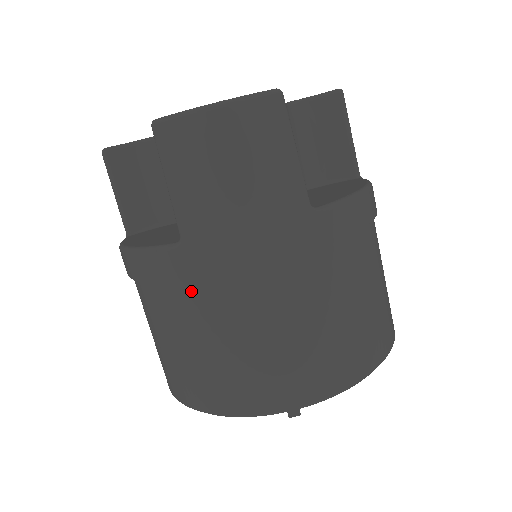
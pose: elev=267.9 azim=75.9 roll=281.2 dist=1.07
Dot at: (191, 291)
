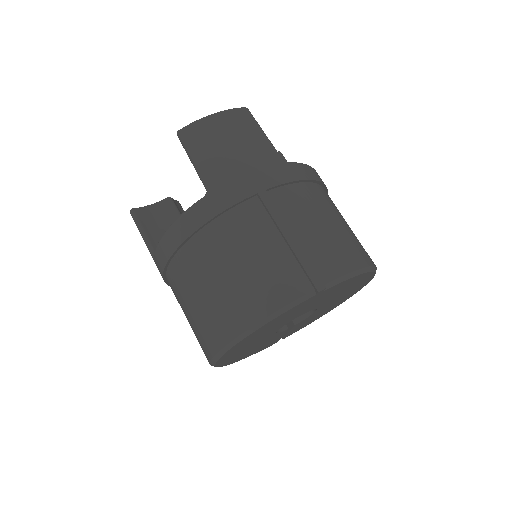
Dot at: (221, 225)
